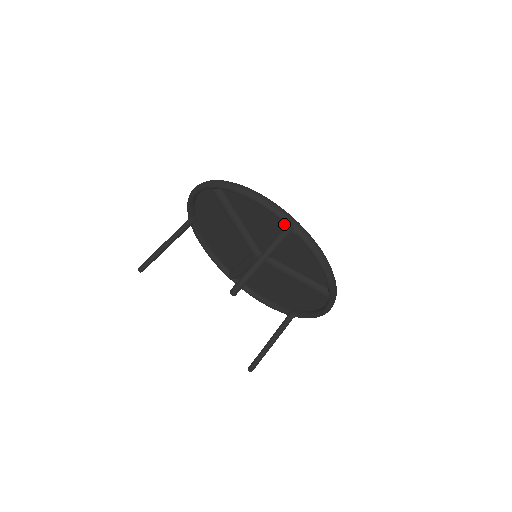
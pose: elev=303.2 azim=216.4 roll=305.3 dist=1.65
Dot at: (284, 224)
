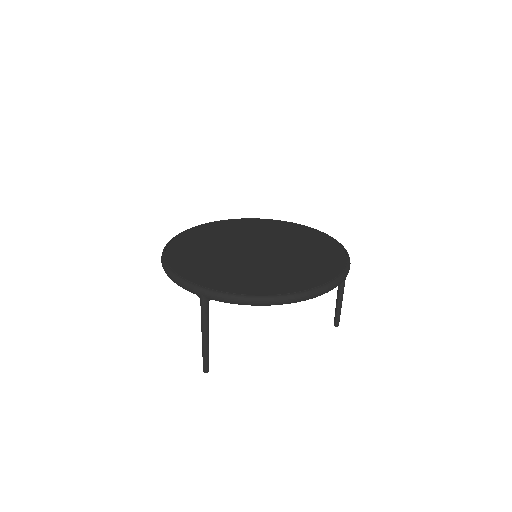
Dot at: (199, 297)
